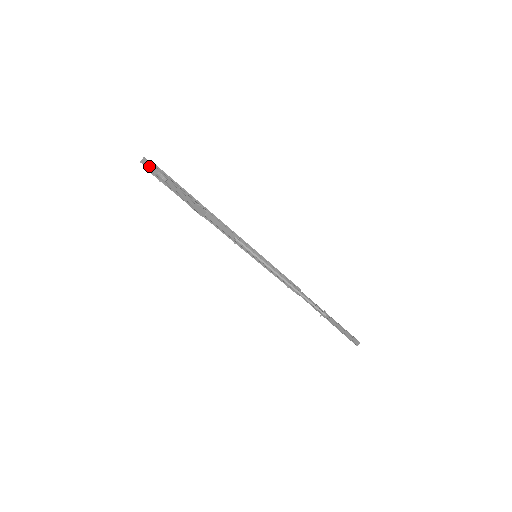
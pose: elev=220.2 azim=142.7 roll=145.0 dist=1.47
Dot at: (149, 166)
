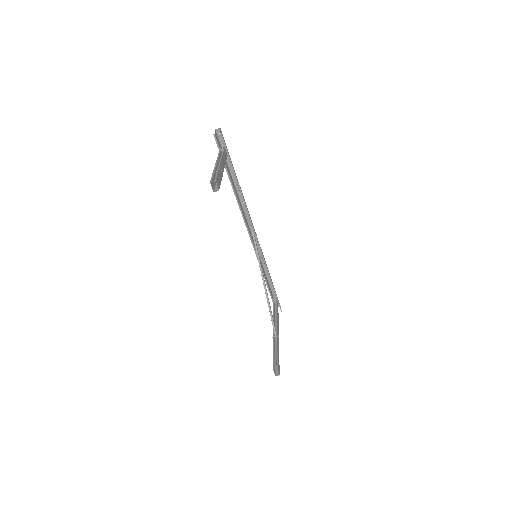
Dot at: (220, 137)
